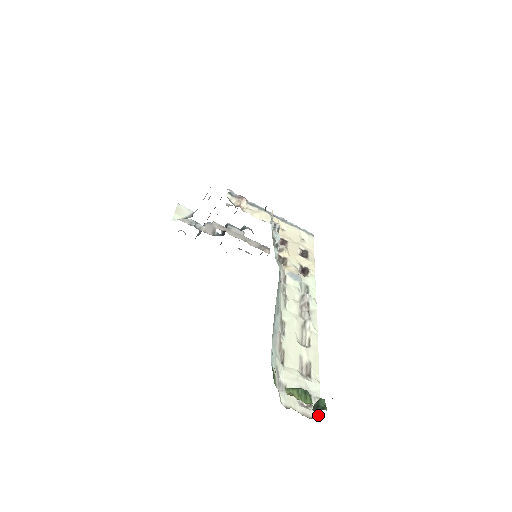
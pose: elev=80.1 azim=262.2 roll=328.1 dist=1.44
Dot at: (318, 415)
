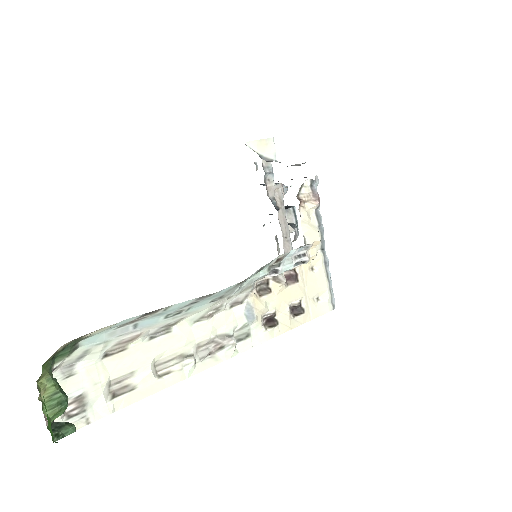
Dot at: occluded
